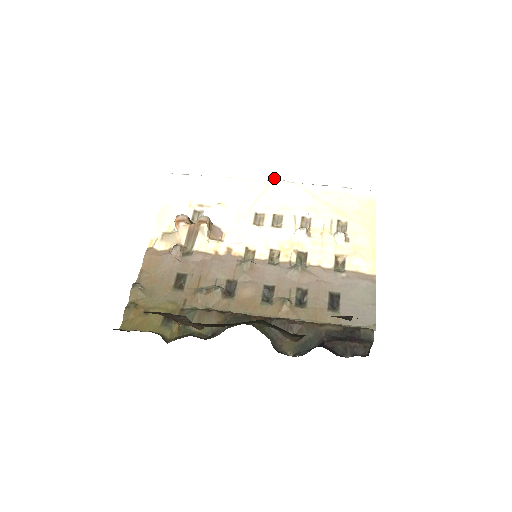
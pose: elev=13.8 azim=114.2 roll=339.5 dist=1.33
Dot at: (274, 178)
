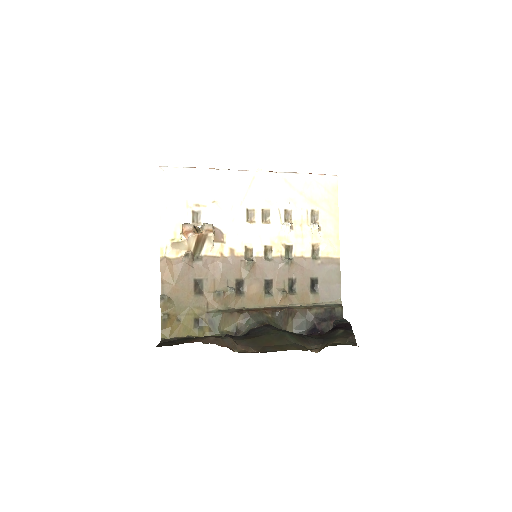
Dot at: (258, 170)
